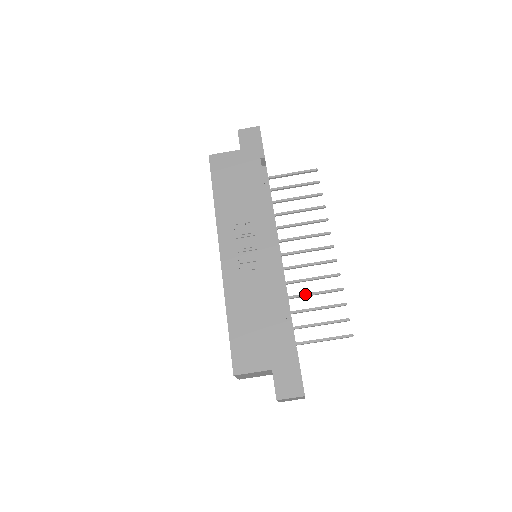
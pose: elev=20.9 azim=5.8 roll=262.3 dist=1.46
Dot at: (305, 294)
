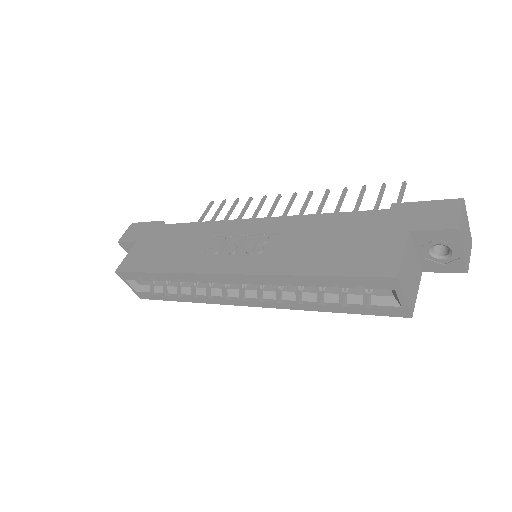
Dot at: occluded
